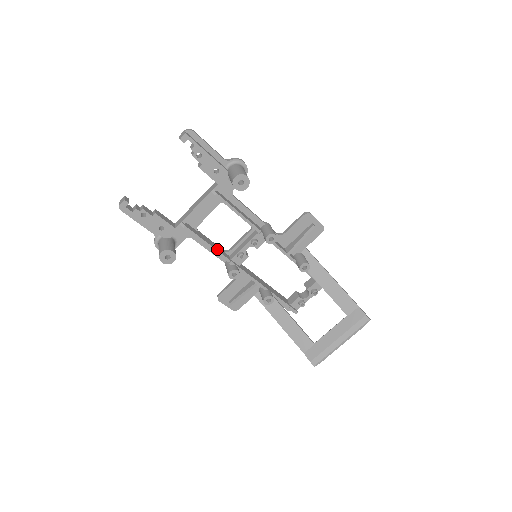
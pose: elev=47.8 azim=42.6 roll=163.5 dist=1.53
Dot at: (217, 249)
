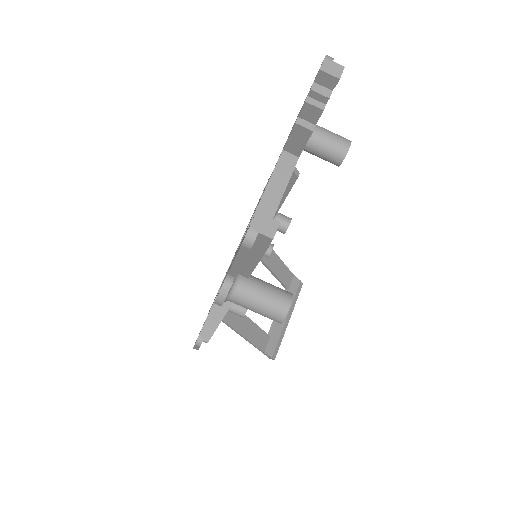
Dot at: occluded
